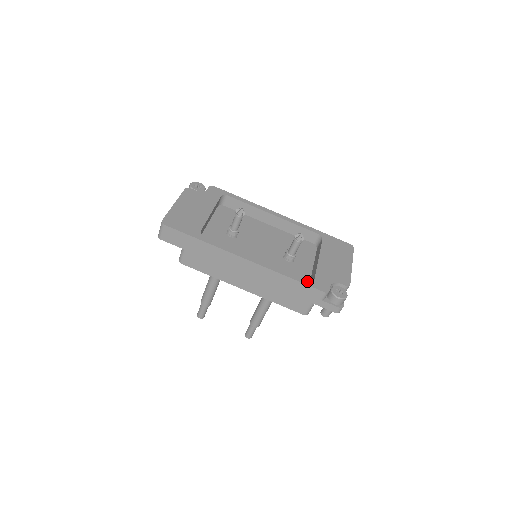
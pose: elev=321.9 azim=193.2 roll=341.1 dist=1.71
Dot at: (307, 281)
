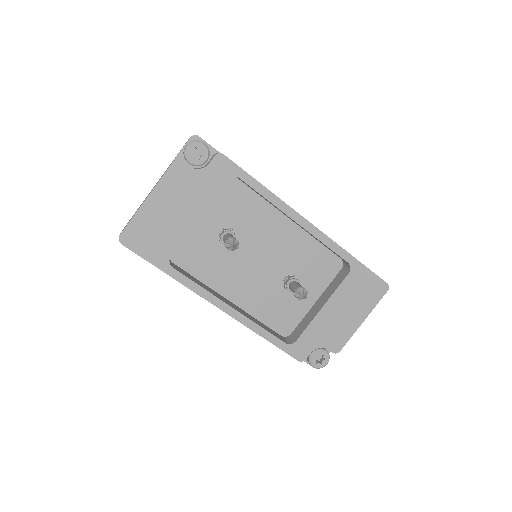
Dot at: (284, 344)
